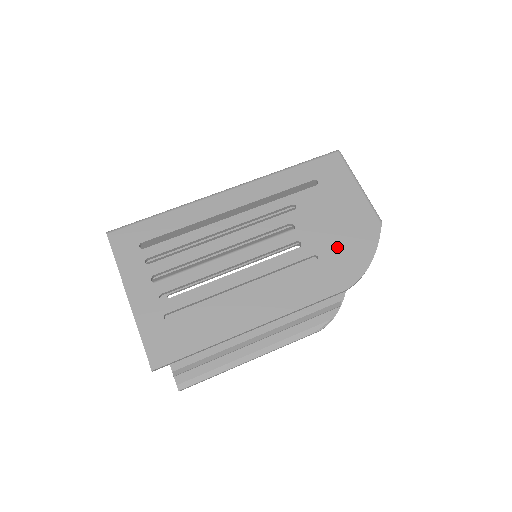
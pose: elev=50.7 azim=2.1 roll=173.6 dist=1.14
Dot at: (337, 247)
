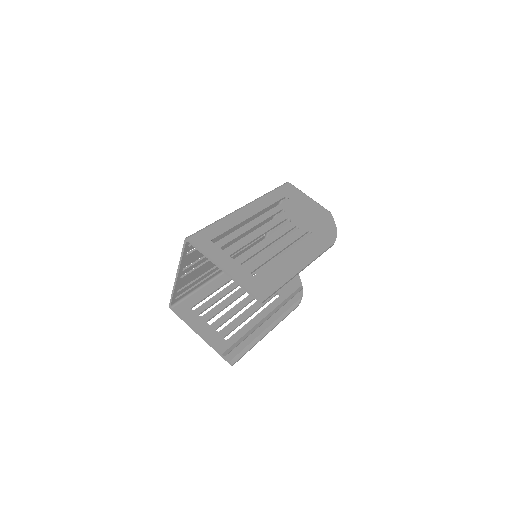
Dot at: (317, 225)
